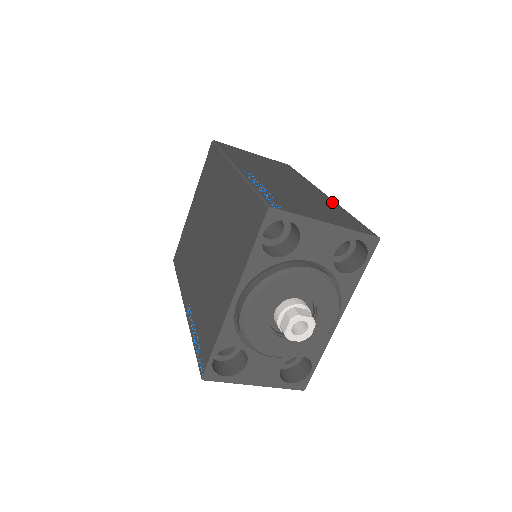
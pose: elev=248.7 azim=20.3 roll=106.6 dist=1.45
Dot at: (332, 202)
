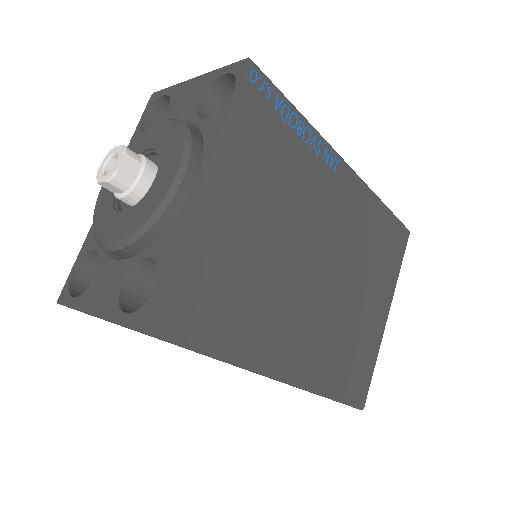
Dot at: occluded
